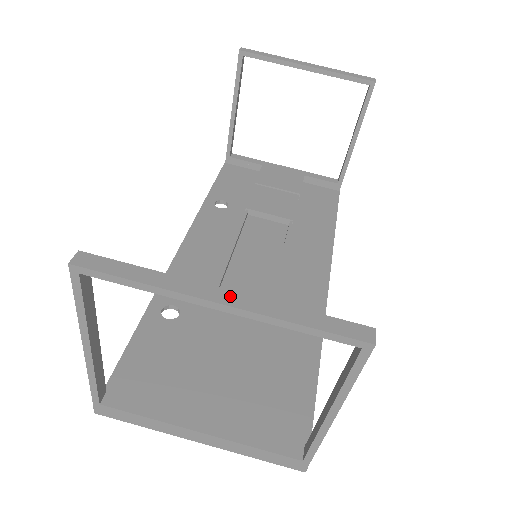
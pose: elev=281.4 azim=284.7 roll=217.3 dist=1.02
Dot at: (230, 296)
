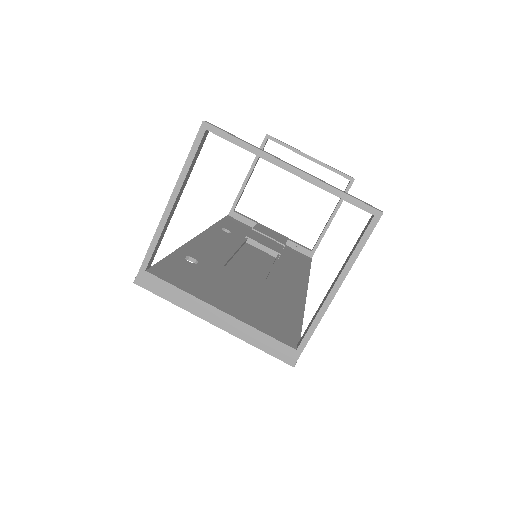
Dot at: (298, 168)
